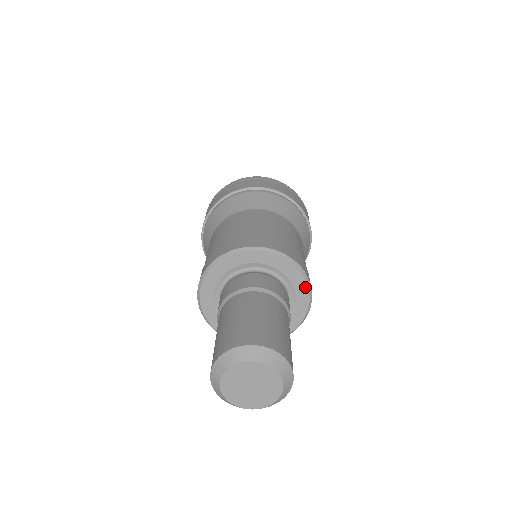
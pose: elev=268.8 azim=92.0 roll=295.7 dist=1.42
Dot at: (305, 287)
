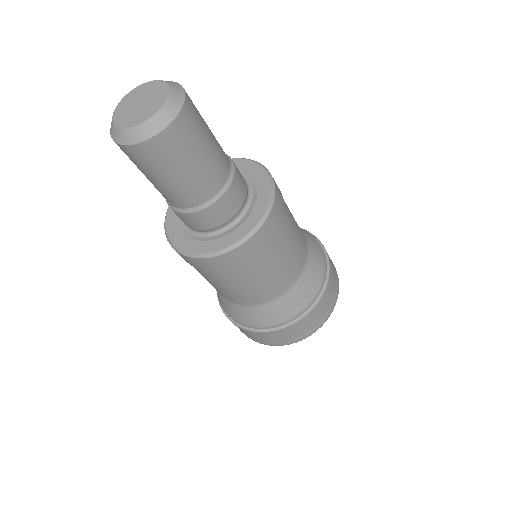
Dot at: (256, 221)
